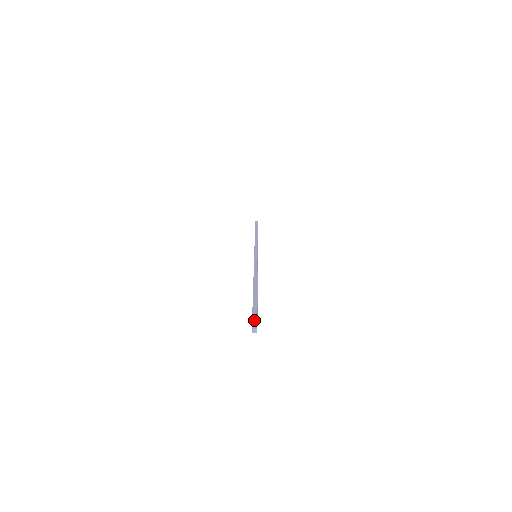
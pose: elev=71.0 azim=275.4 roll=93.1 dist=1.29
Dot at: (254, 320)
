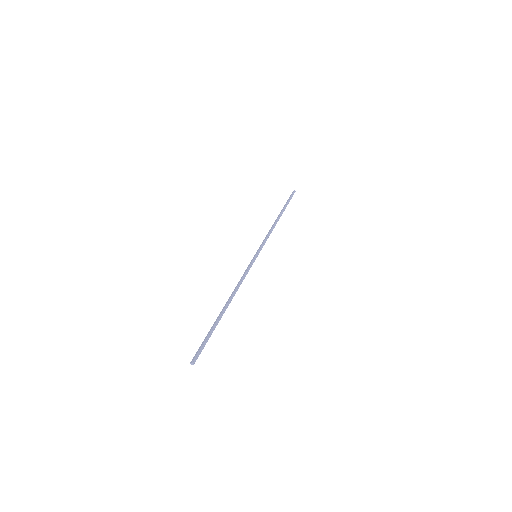
Dot at: (197, 352)
